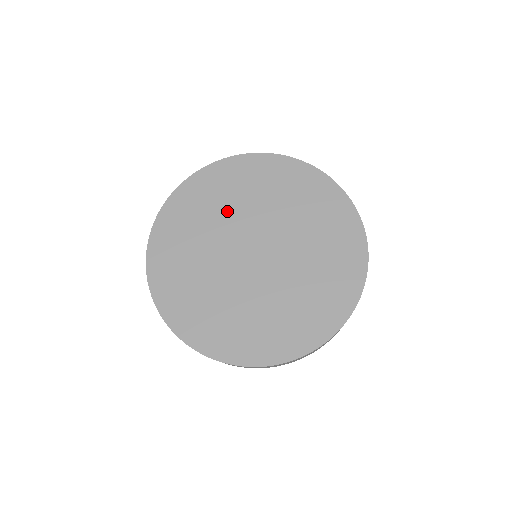
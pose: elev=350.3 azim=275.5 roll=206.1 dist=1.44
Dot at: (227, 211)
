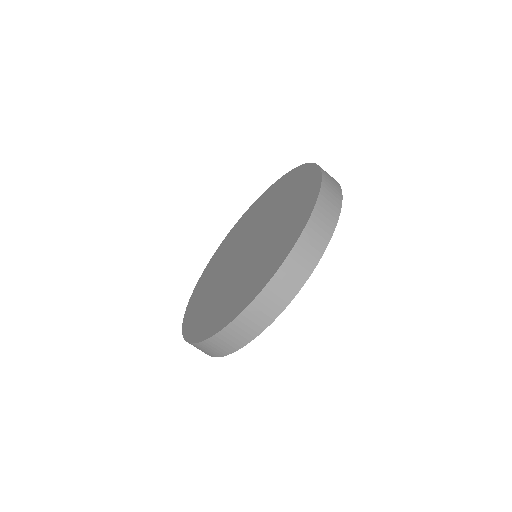
Dot at: (240, 236)
